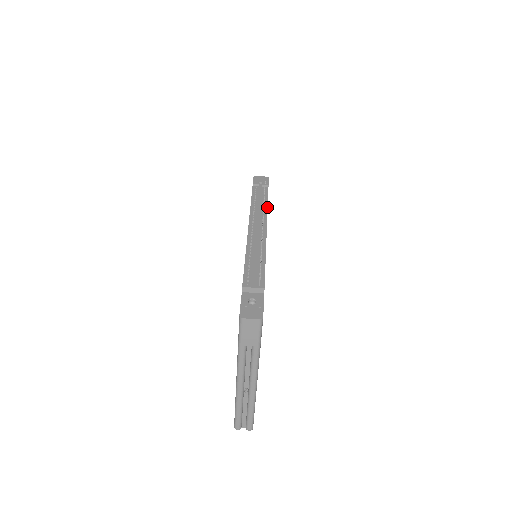
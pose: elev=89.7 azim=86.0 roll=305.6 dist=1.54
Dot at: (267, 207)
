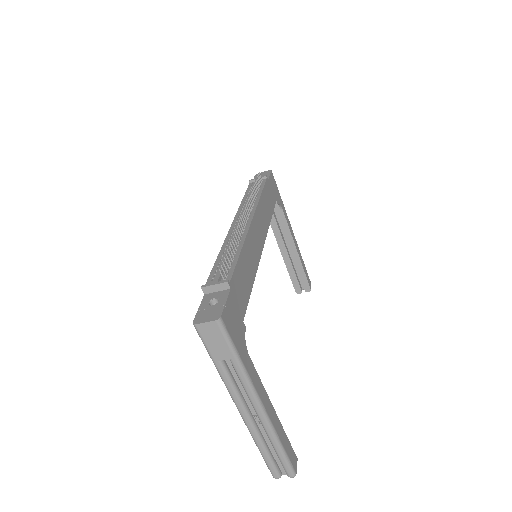
Dot at: (259, 197)
